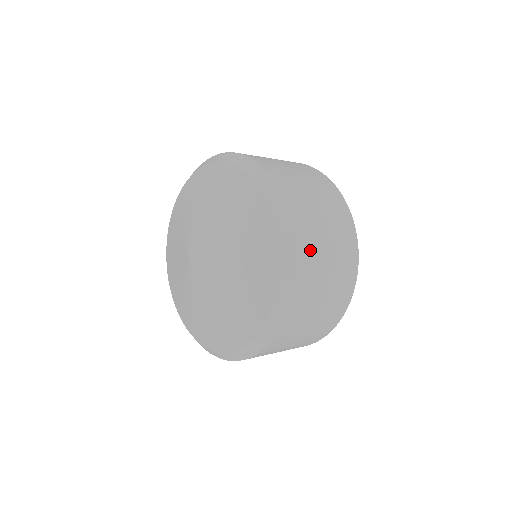
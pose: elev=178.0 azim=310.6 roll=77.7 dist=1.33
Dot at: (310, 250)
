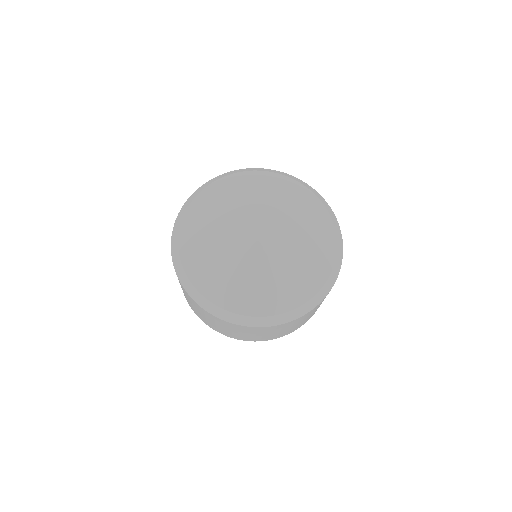
Dot at: occluded
